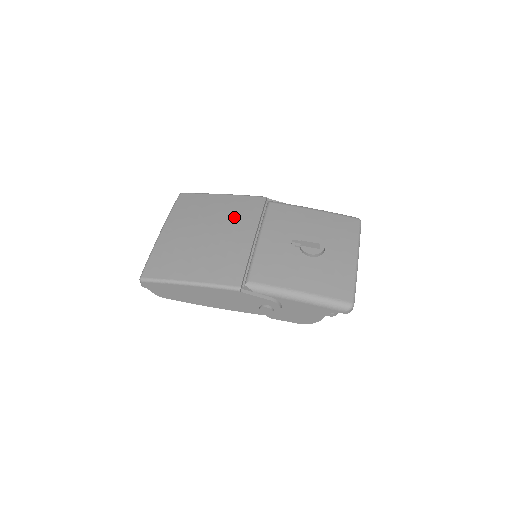
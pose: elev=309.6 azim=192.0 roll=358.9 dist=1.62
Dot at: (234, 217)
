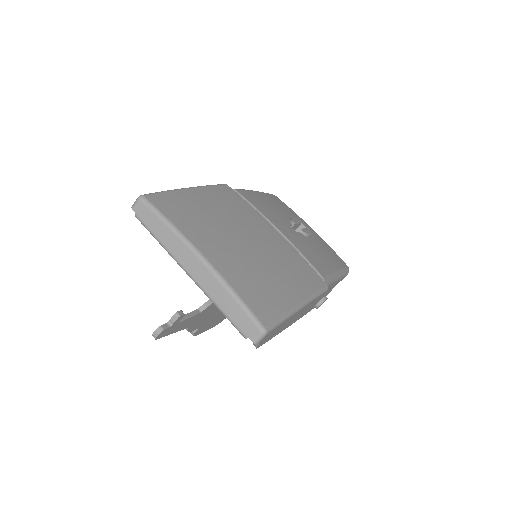
Dot at: (240, 214)
